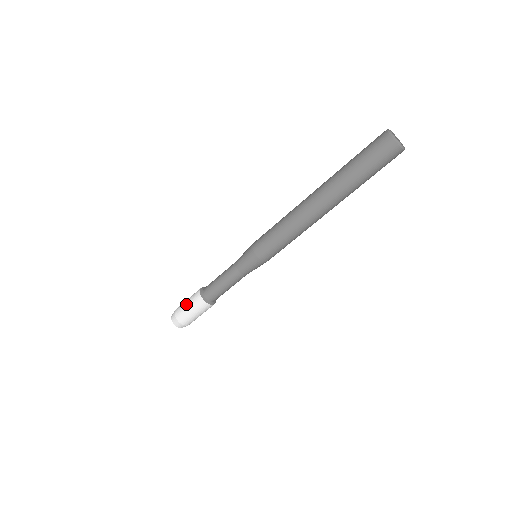
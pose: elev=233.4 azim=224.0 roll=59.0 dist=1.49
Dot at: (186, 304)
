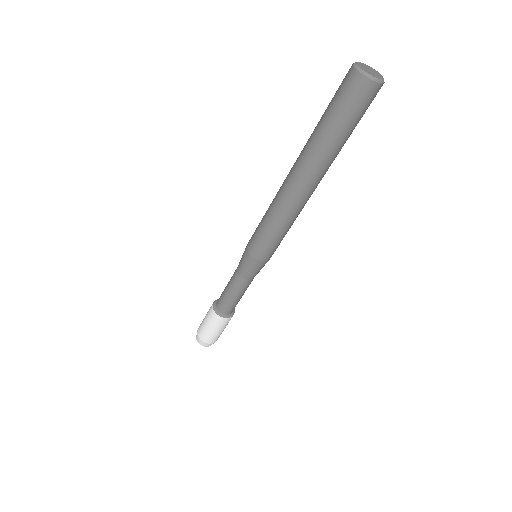
Dot at: (209, 329)
